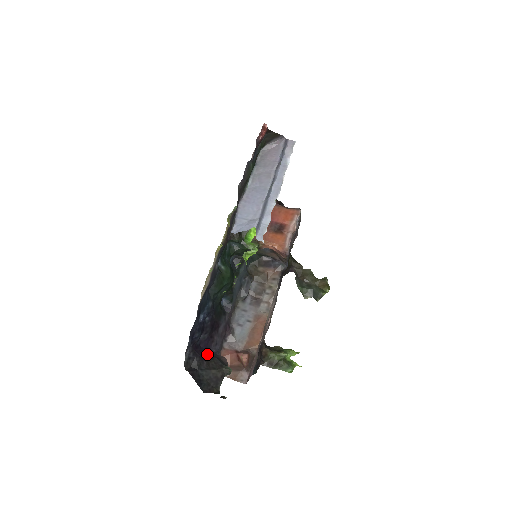
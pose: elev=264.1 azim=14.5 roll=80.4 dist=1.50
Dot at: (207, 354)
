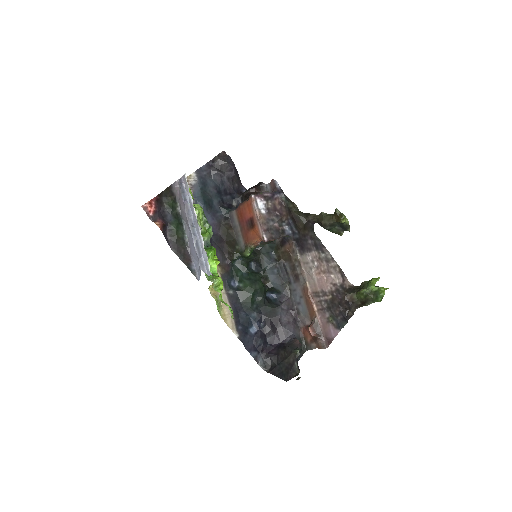
Dot at: (281, 348)
